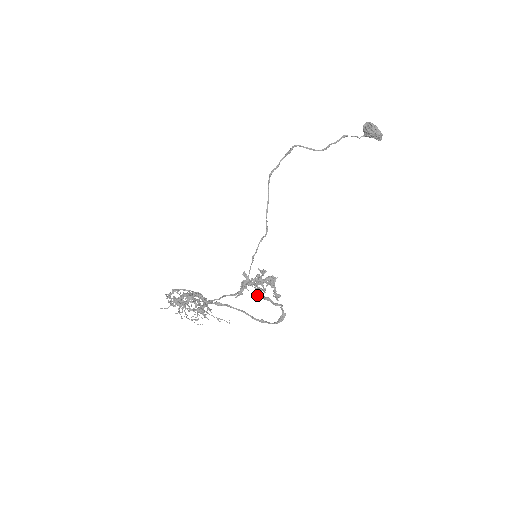
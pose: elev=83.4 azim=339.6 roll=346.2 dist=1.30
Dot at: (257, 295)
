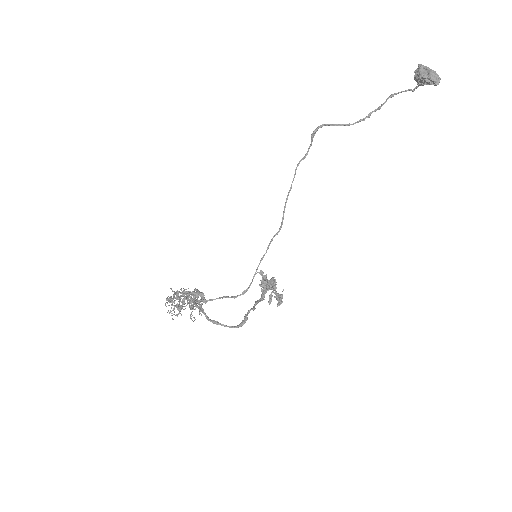
Dot at: (260, 299)
